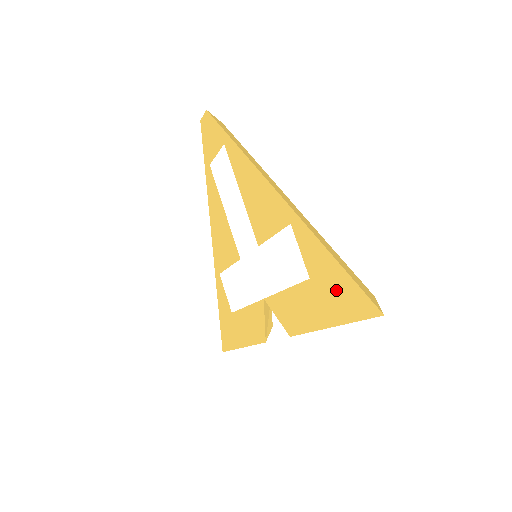
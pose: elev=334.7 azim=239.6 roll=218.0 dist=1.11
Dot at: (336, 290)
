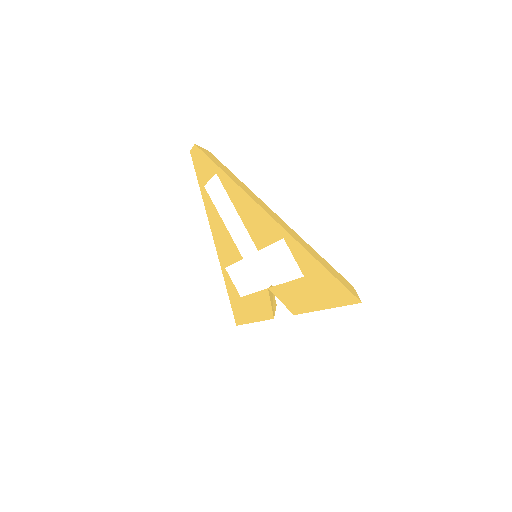
Dot at: (325, 285)
